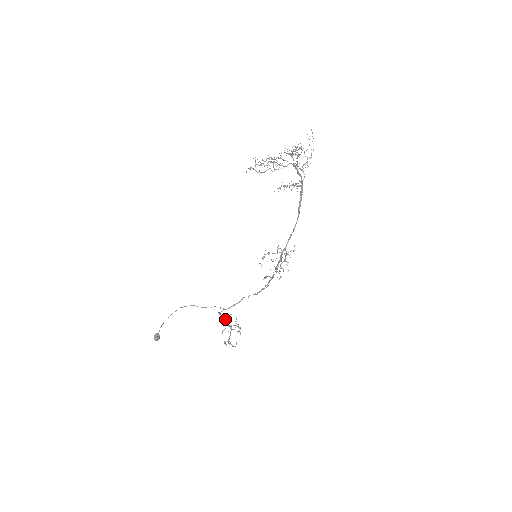
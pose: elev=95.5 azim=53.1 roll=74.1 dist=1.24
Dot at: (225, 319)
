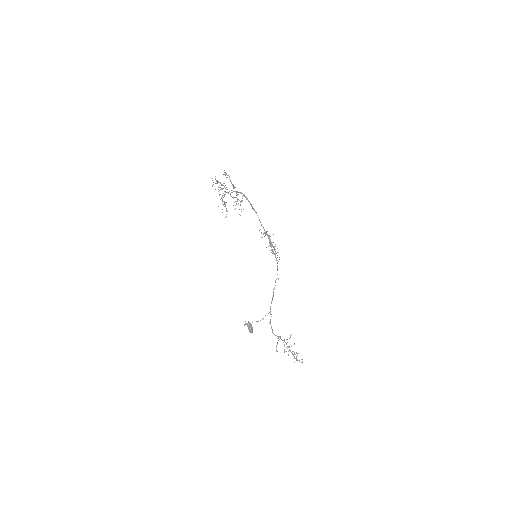
Dot at: (278, 336)
